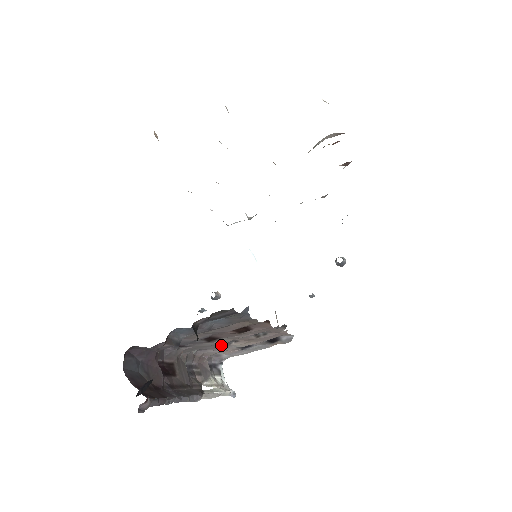
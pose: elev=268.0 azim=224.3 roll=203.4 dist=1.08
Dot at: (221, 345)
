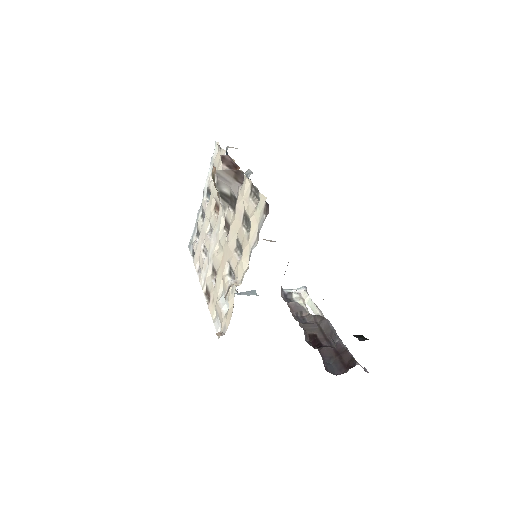
Dot at: occluded
